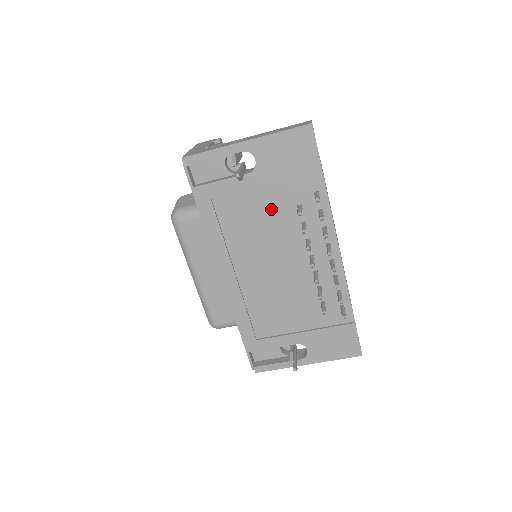
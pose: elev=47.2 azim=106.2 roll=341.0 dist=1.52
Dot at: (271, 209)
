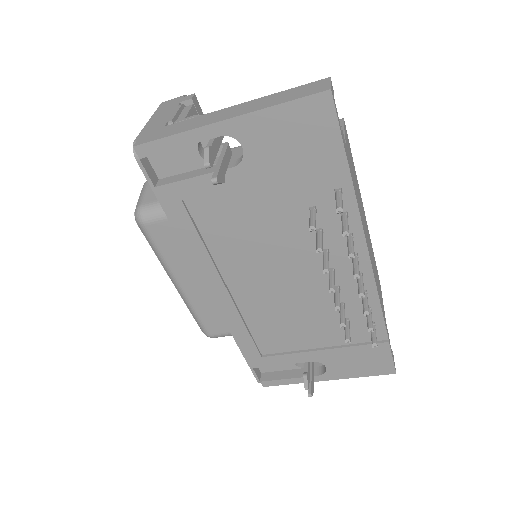
Dot at: (271, 213)
